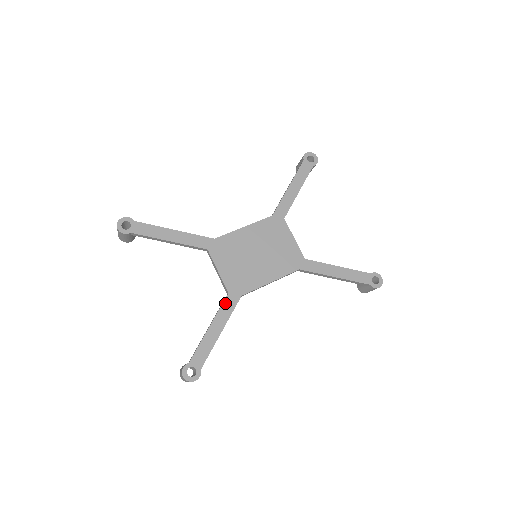
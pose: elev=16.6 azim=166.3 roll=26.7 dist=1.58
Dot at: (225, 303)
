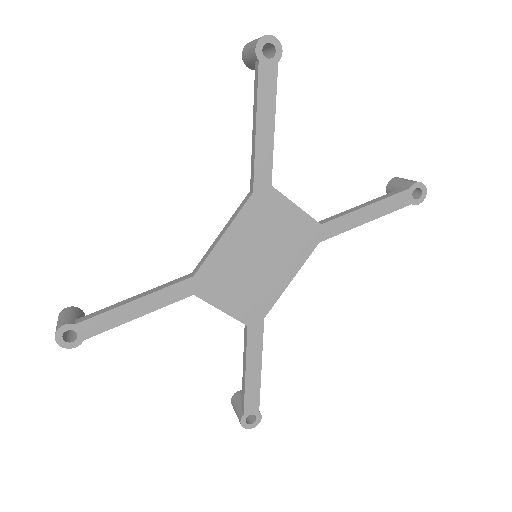
Dot at: (249, 338)
